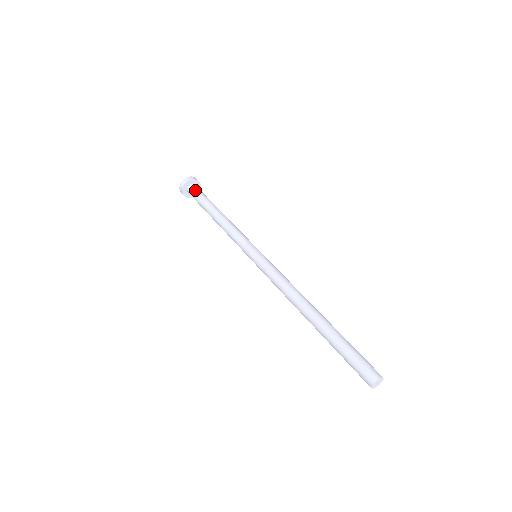
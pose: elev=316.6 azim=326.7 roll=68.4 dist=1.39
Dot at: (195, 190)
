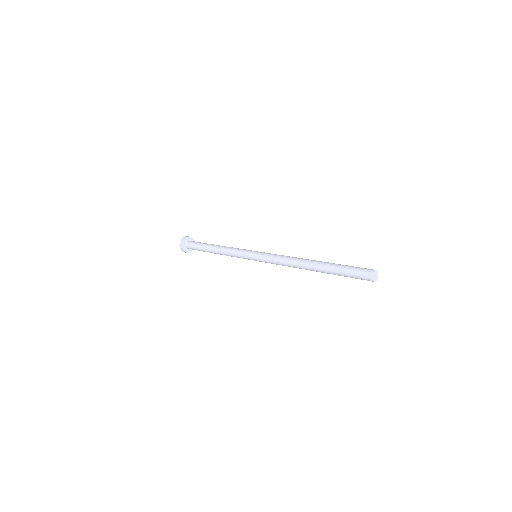
Dot at: occluded
